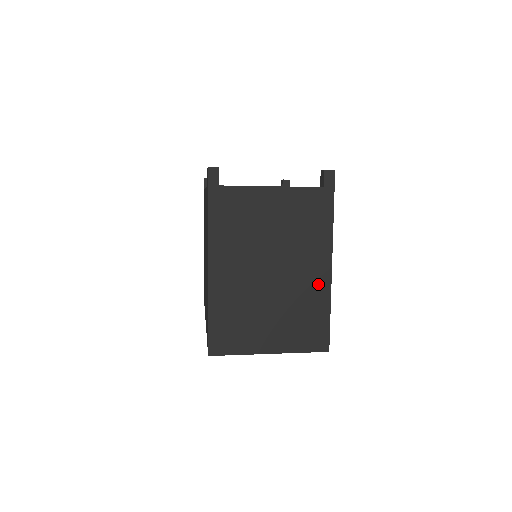
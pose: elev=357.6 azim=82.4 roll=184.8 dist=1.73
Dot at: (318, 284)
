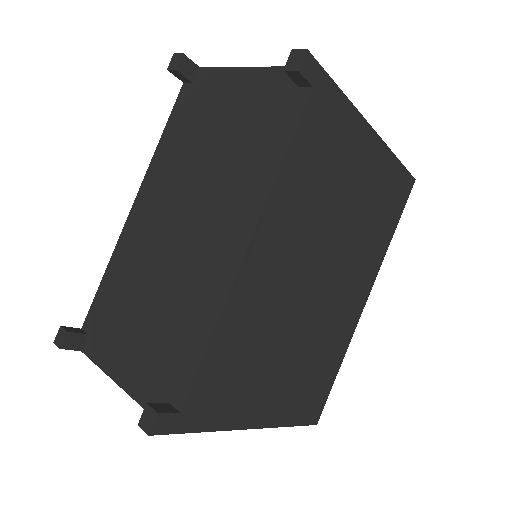
Dot at: occluded
